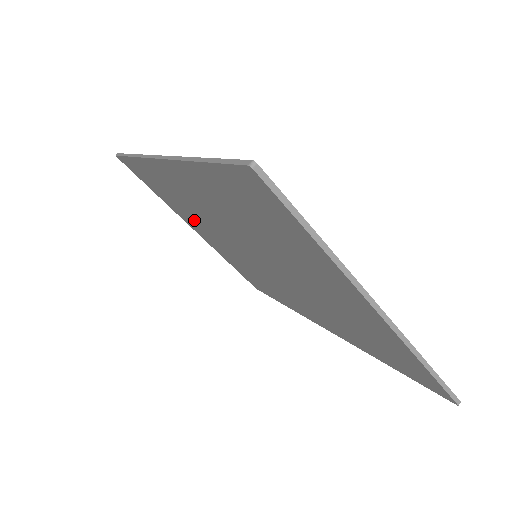
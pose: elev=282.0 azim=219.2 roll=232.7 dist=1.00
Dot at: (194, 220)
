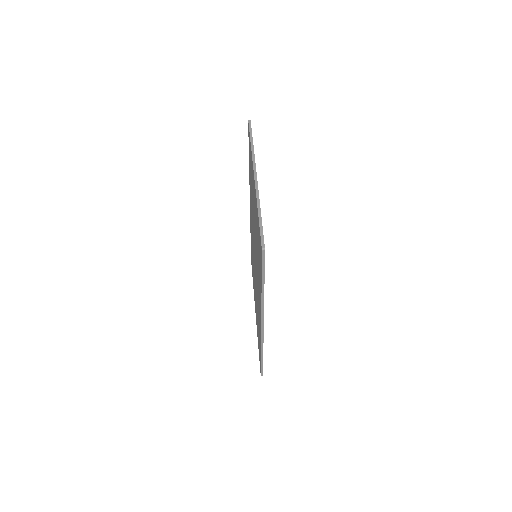
Dot at: occluded
